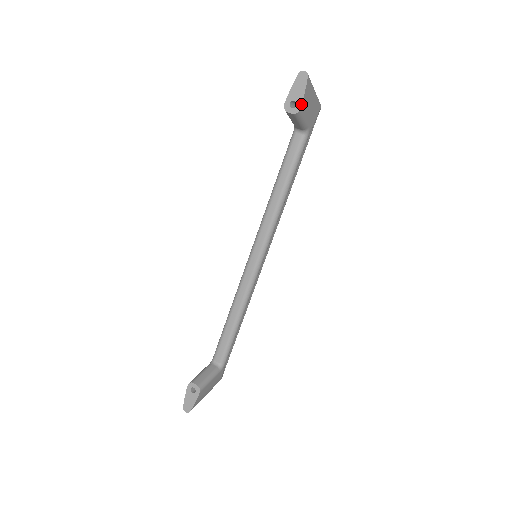
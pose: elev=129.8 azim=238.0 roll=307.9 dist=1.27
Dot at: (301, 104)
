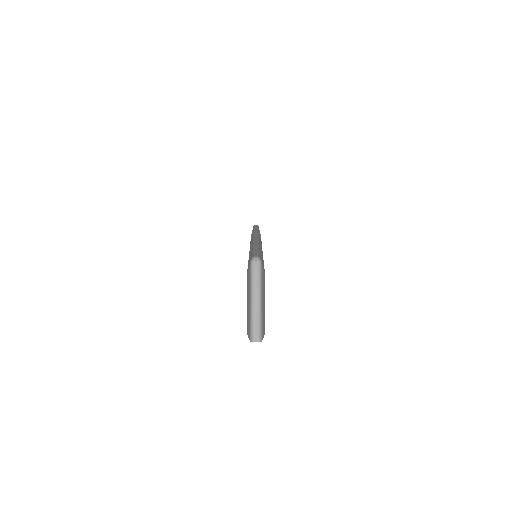
Dot at: occluded
